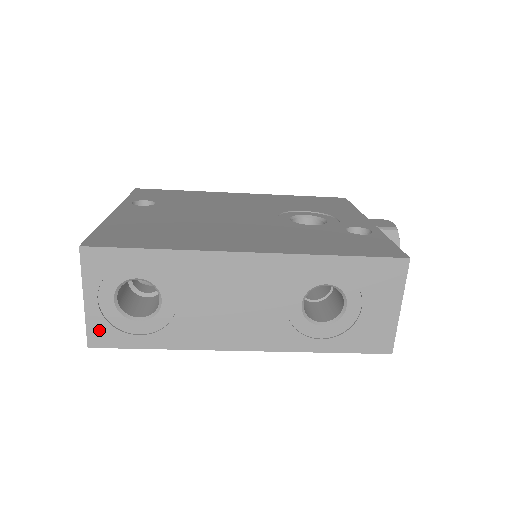
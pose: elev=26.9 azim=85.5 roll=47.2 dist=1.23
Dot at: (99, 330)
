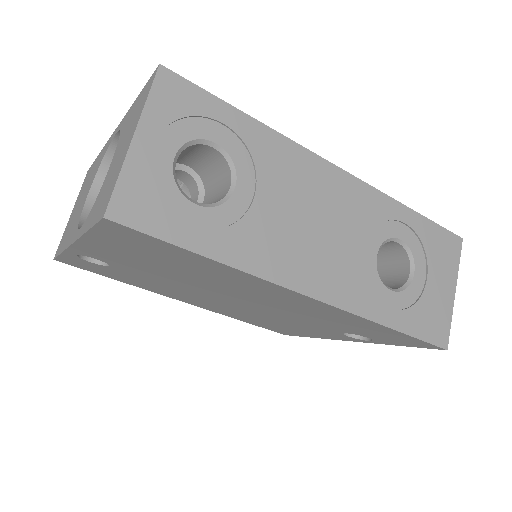
Dot at: (135, 194)
